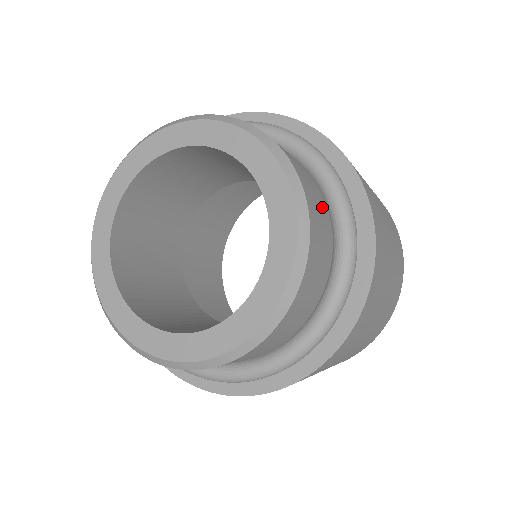
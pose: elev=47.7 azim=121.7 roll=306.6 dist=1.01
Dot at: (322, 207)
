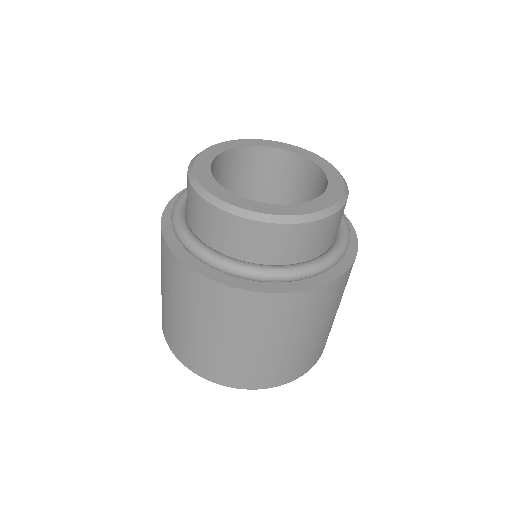
Dot at: occluded
